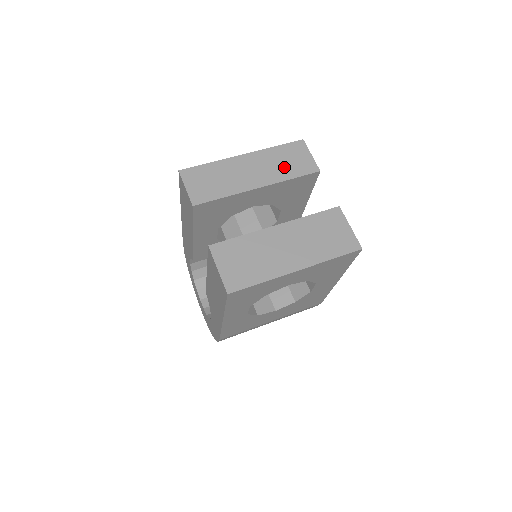
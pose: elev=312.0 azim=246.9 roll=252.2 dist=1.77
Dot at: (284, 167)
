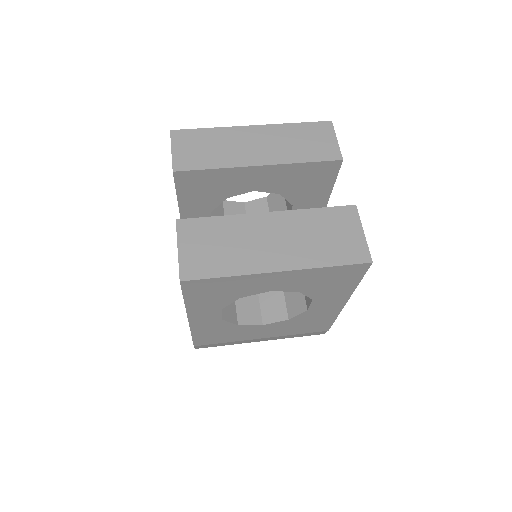
Dot at: (298, 148)
